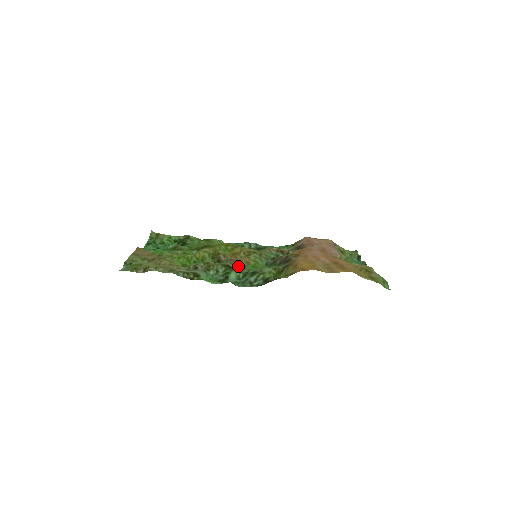
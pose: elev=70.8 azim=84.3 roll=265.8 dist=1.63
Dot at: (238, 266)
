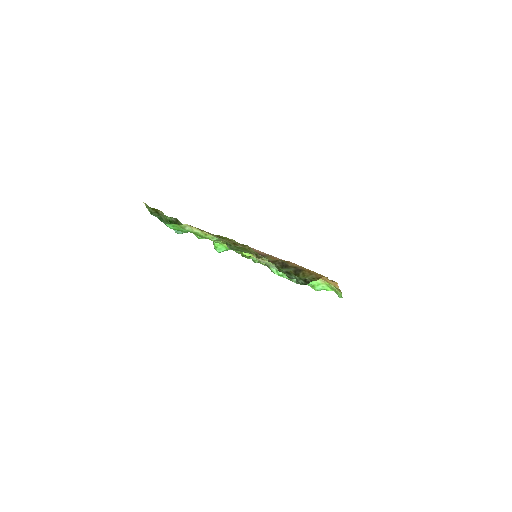
Dot at: occluded
